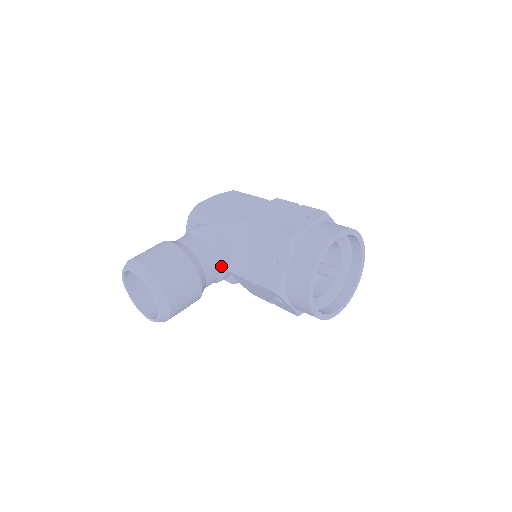
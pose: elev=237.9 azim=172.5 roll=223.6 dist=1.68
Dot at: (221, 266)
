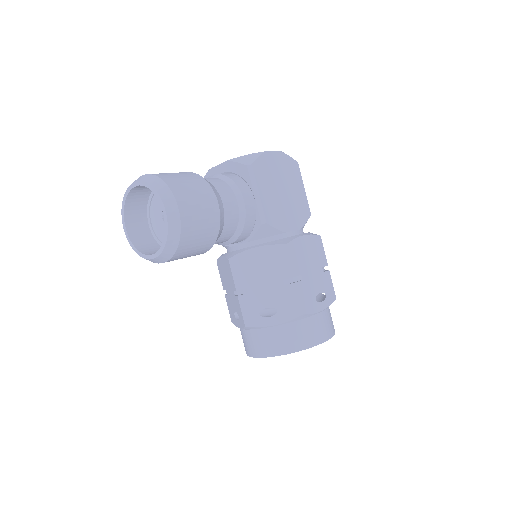
Dot at: (226, 243)
